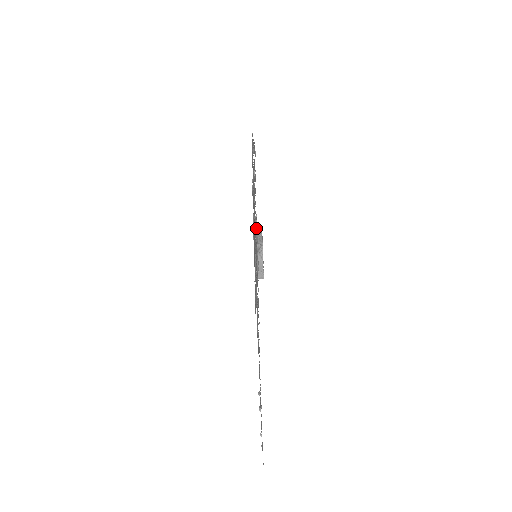
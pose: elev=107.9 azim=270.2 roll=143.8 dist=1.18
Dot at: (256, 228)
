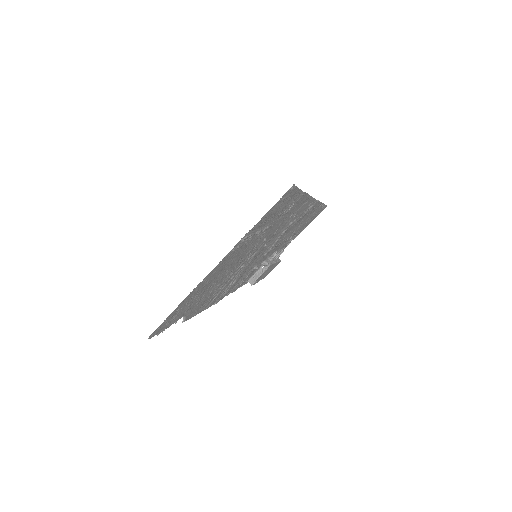
Dot at: (260, 221)
